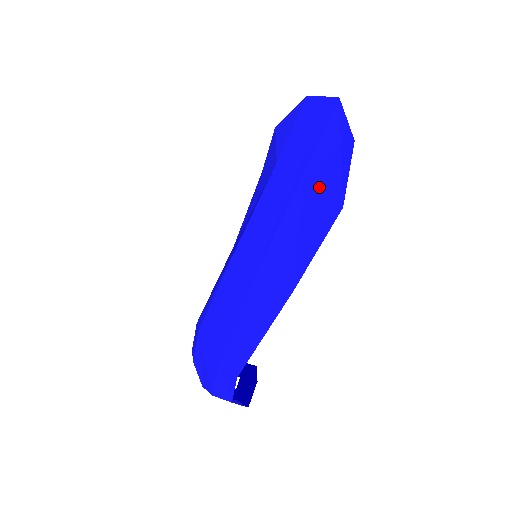
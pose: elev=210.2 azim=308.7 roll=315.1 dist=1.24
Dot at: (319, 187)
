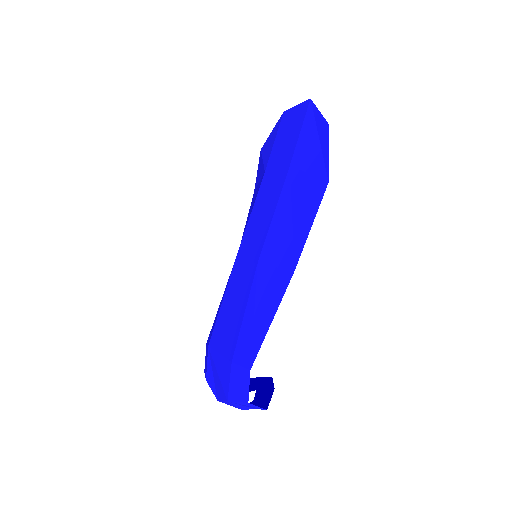
Dot at: (304, 173)
